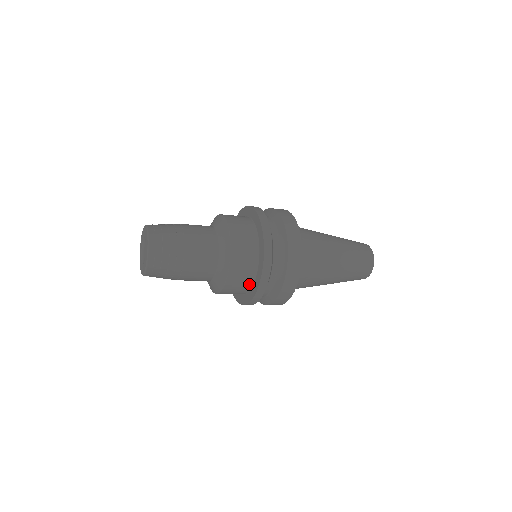
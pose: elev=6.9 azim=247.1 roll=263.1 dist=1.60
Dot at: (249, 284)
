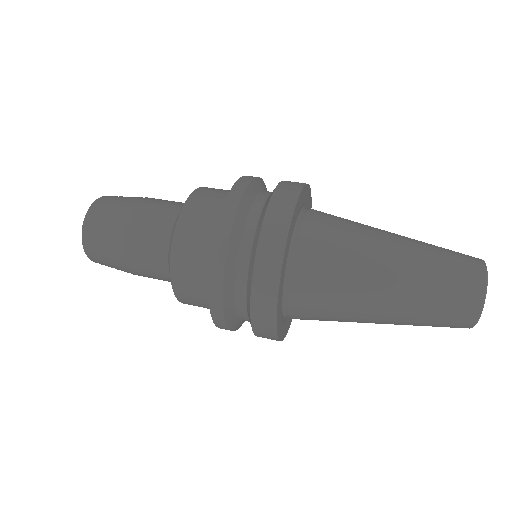
Dot at: occluded
